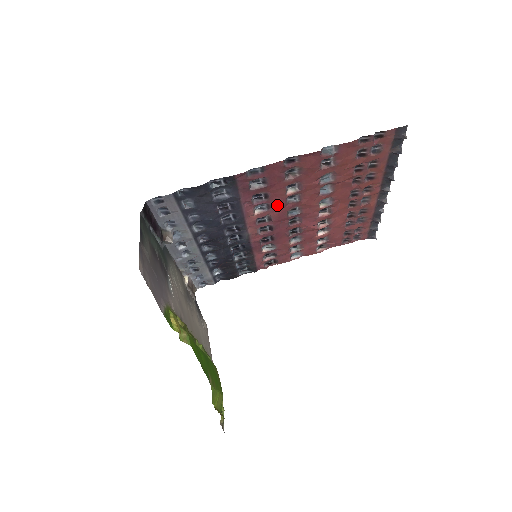
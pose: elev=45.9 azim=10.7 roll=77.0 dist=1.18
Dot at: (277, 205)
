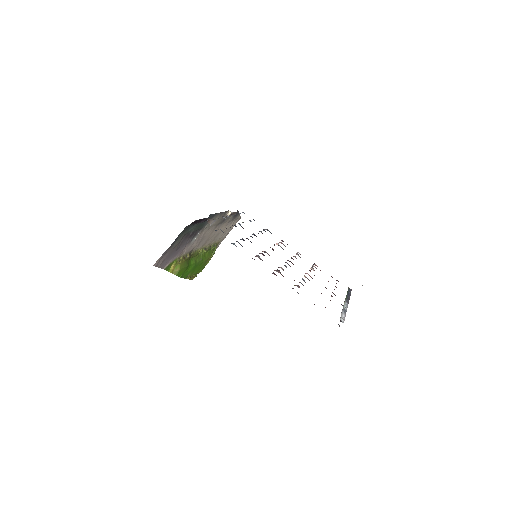
Dot at: occluded
